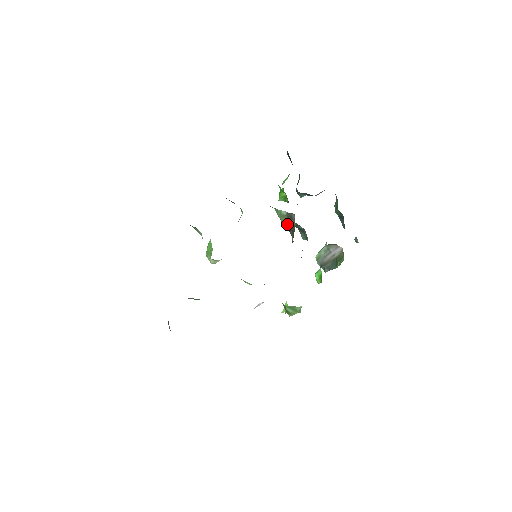
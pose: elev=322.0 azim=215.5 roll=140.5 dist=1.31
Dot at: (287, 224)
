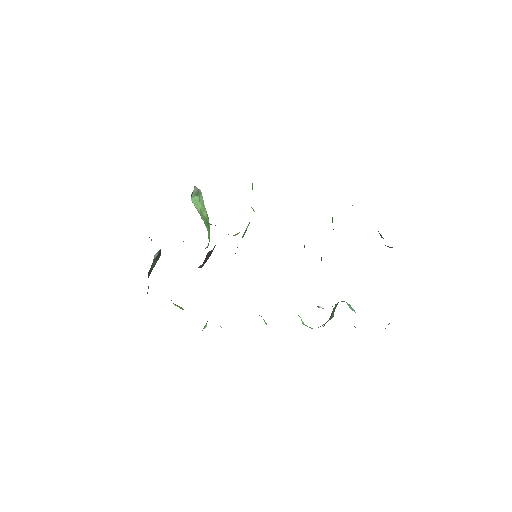
Dot at: occluded
